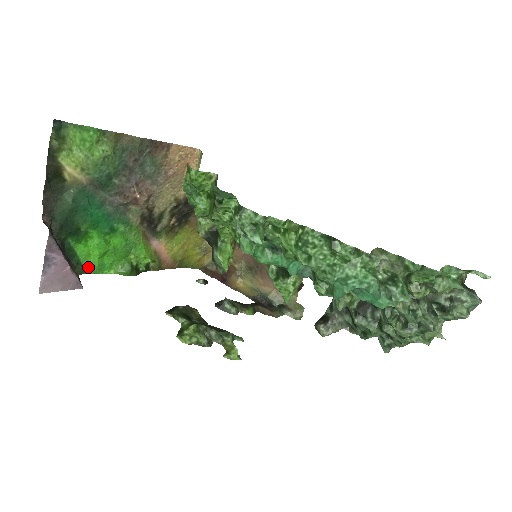
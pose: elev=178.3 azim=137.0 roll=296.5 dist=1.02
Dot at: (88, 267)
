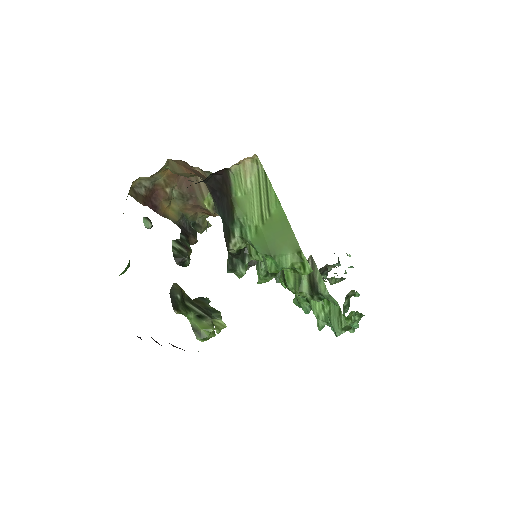
Dot at: occluded
